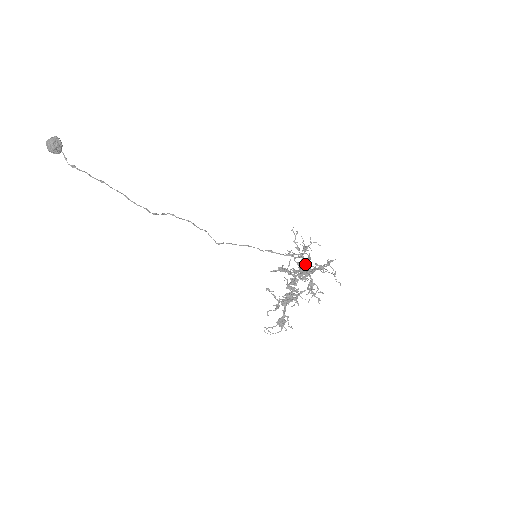
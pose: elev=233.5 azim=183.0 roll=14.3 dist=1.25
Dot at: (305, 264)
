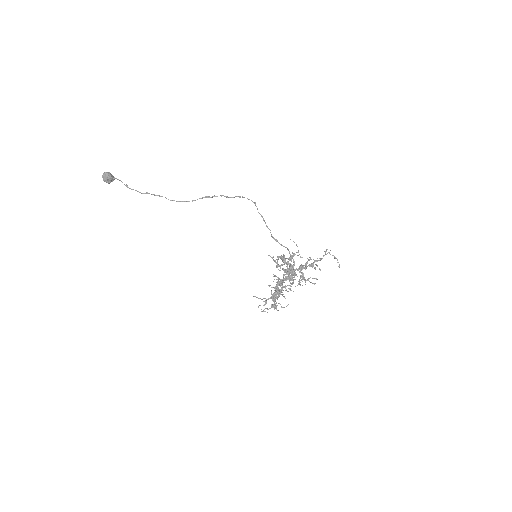
Dot at: occluded
